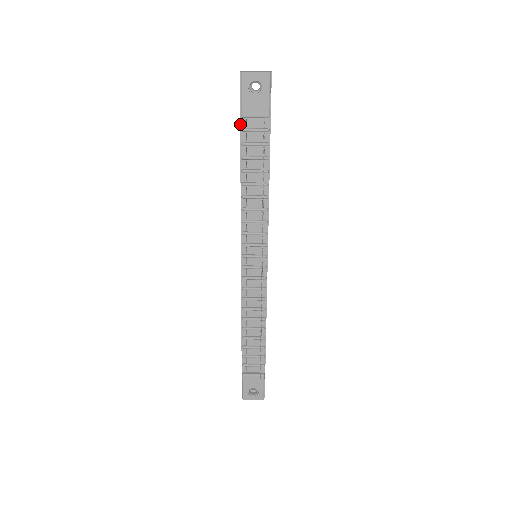
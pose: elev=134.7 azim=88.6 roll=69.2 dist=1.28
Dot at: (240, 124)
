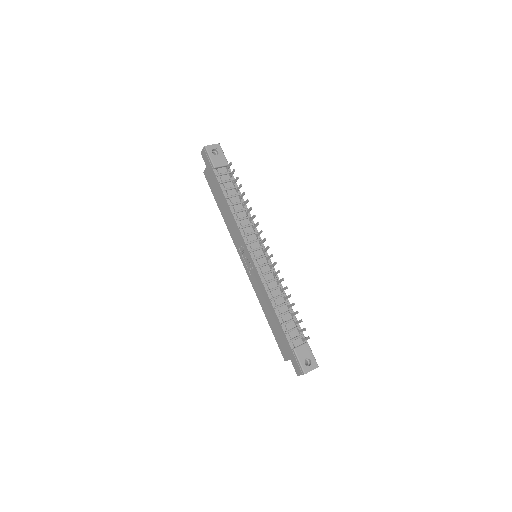
Dot at: (214, 173)
